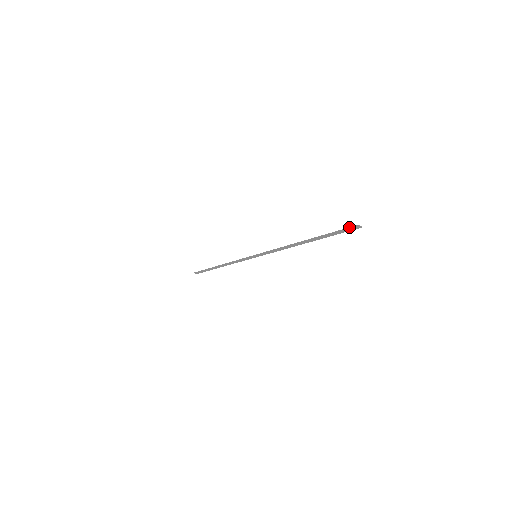
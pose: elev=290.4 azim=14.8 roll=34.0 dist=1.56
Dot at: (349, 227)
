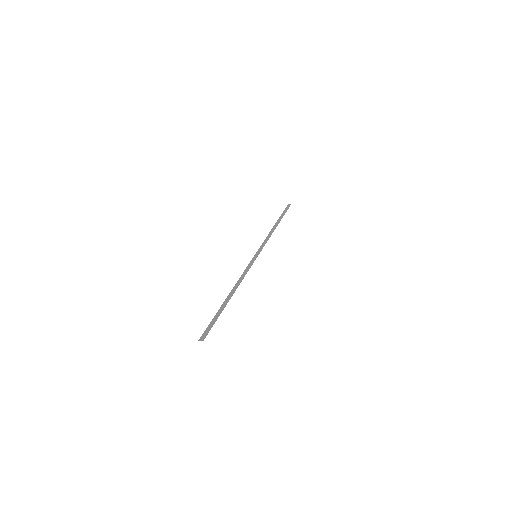
Dot at: (203, 334)
